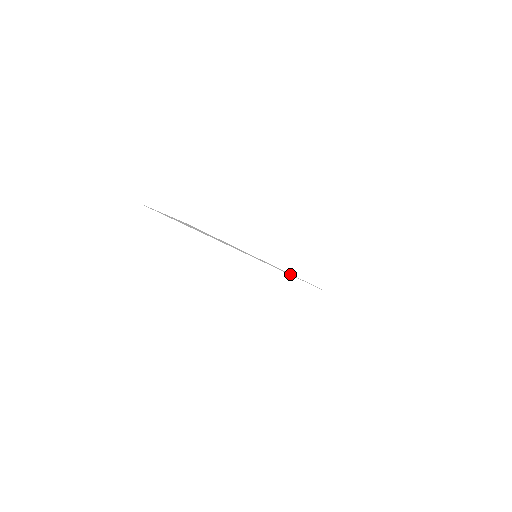
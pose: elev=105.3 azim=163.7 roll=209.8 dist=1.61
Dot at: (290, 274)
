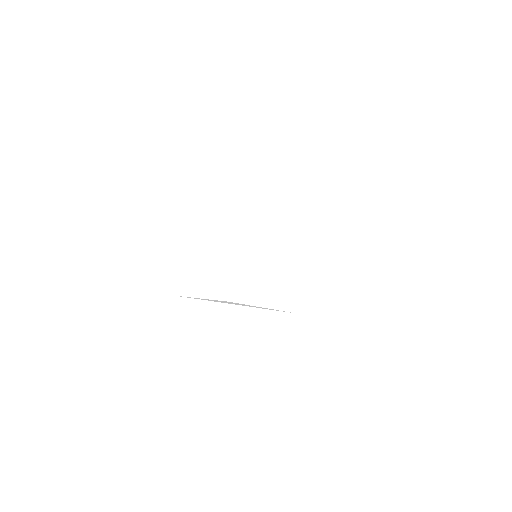
Dot at: occluded
